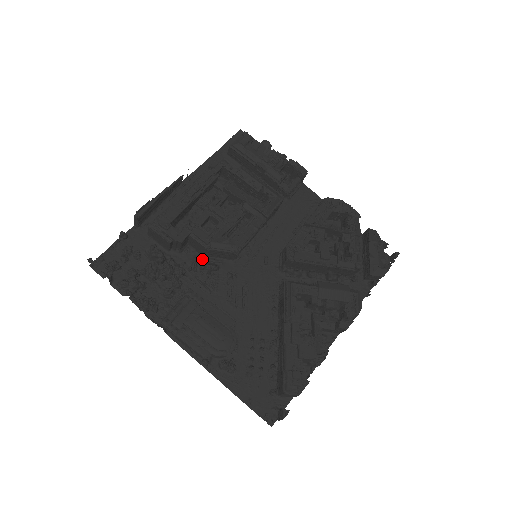
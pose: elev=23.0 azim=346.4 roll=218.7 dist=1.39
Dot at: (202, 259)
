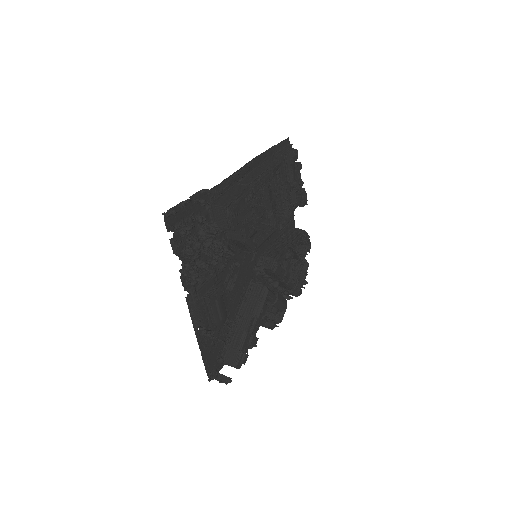
Dot at: (228, 242)
